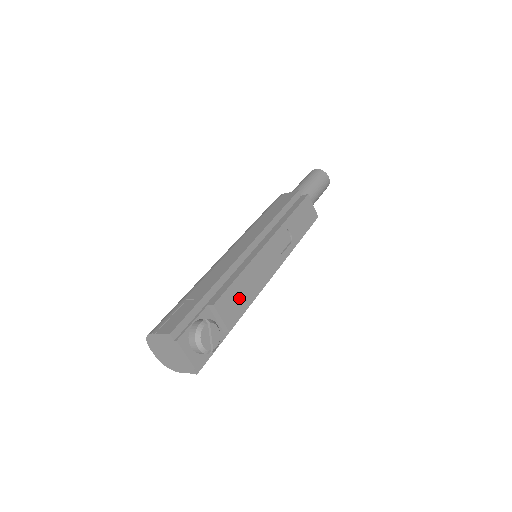
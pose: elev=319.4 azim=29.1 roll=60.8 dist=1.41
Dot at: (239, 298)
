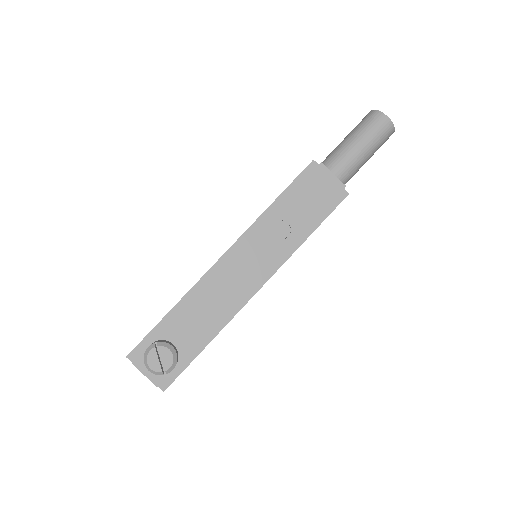
Dot at: (203, 315)
